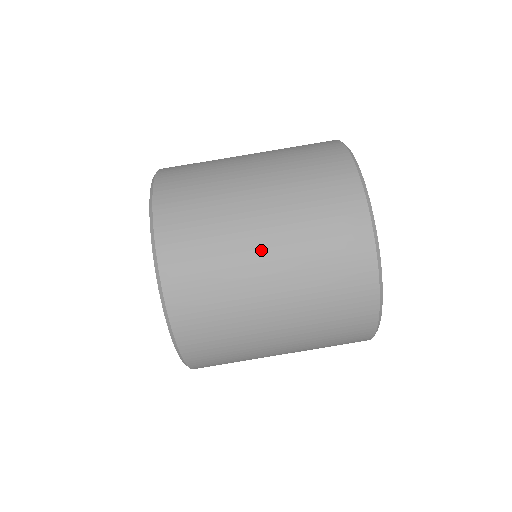
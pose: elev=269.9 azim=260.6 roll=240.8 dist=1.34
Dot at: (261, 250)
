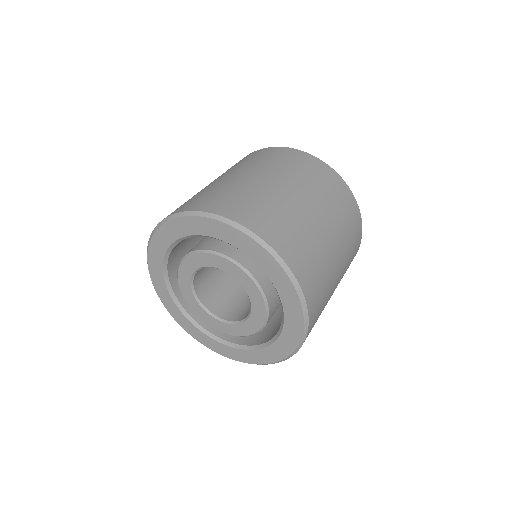
Dot at: (240, 176)
